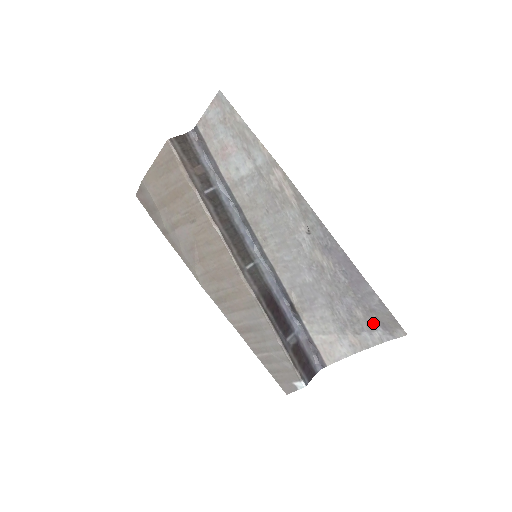
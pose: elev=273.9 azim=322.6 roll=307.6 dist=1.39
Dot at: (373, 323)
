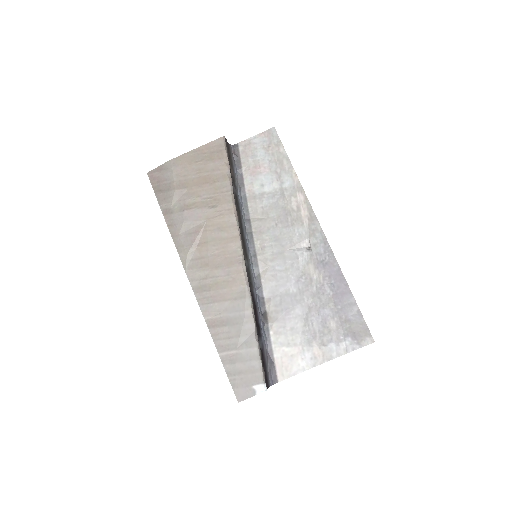
Dot at: (344, 333)
